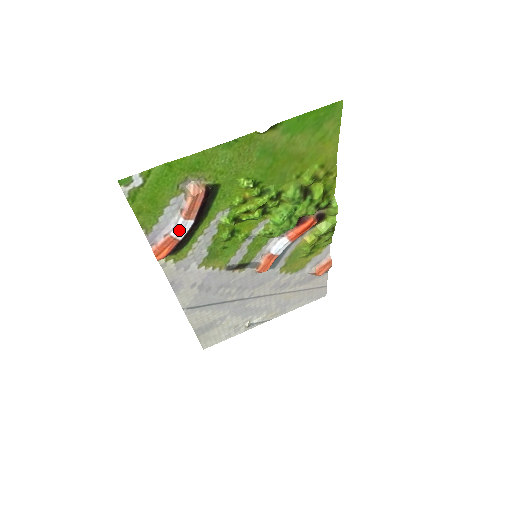
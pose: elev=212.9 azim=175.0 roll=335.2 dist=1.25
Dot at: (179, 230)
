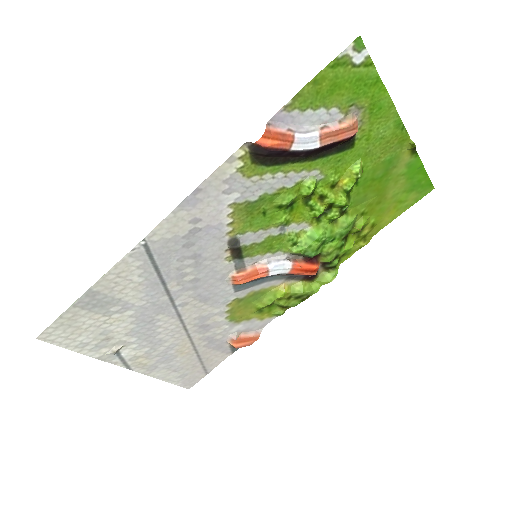
Dot at: (305, 139)
